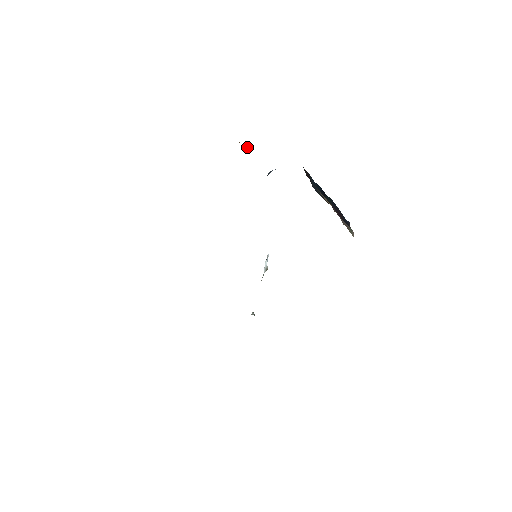
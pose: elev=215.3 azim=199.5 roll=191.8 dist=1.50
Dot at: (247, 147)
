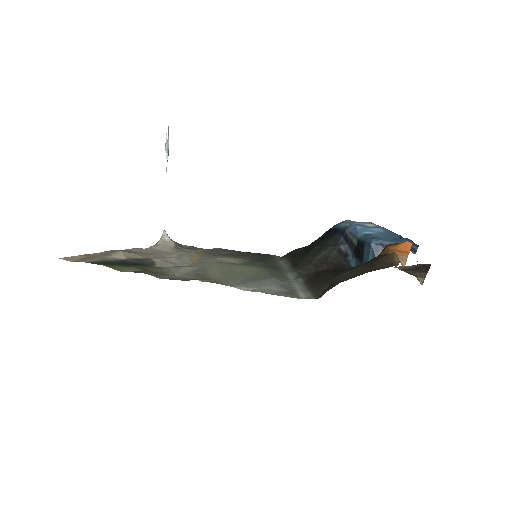
Dot at: (398, 256)
